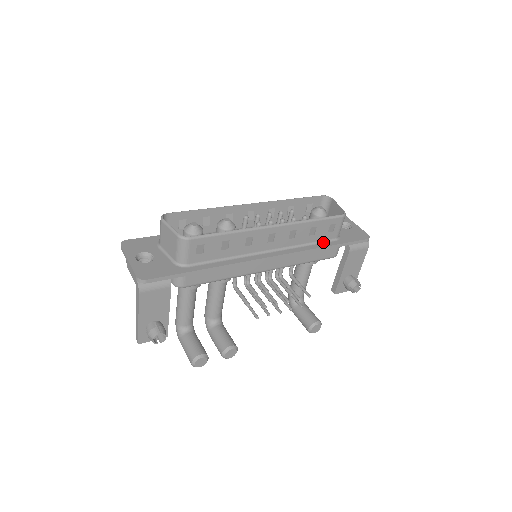
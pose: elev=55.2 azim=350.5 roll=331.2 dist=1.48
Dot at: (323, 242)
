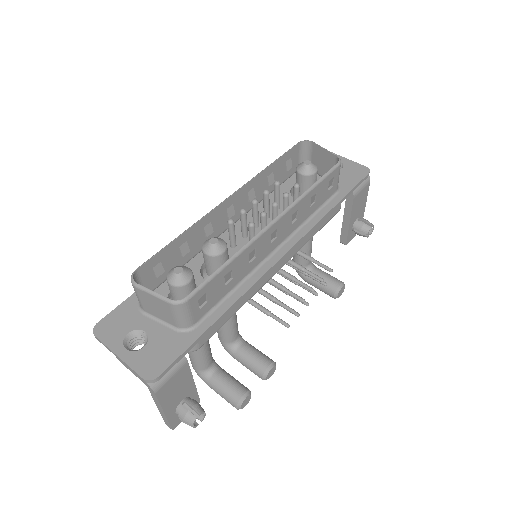
Dot at: (325, 204)
